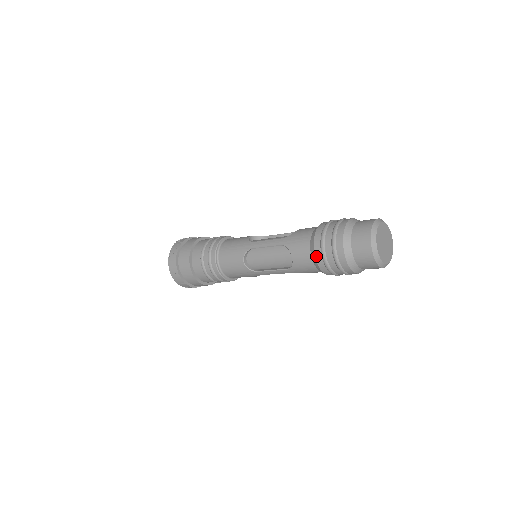
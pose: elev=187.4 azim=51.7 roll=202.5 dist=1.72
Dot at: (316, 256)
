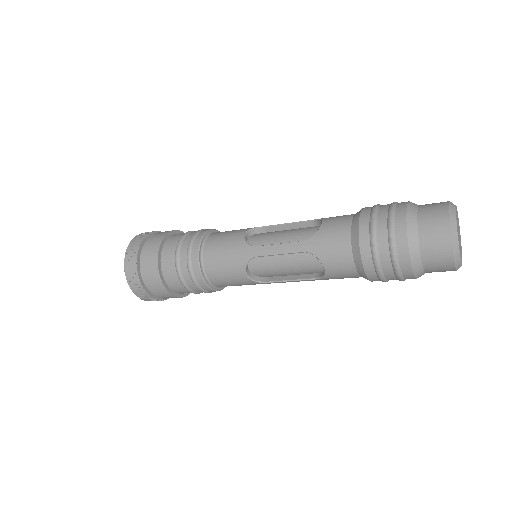
Dot at: (365, 268)
